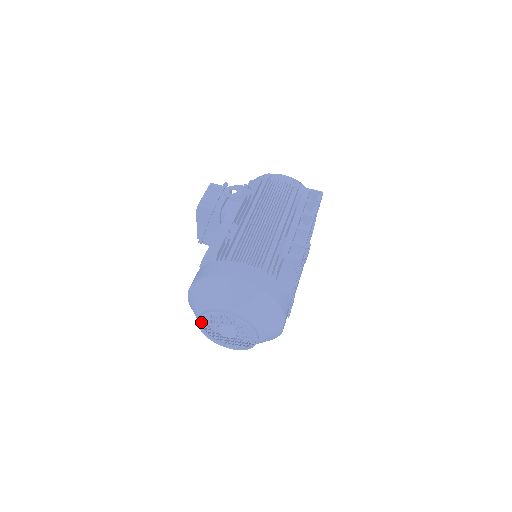
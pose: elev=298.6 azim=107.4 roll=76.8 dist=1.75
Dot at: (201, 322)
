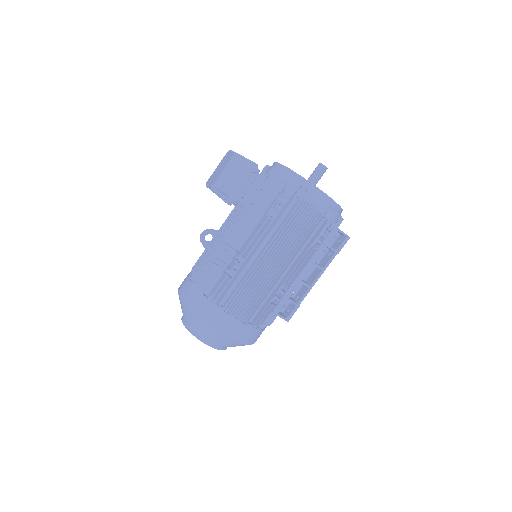
Dot at: occluded
